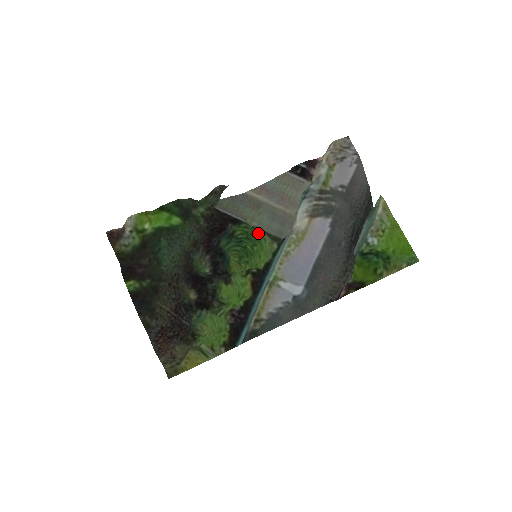
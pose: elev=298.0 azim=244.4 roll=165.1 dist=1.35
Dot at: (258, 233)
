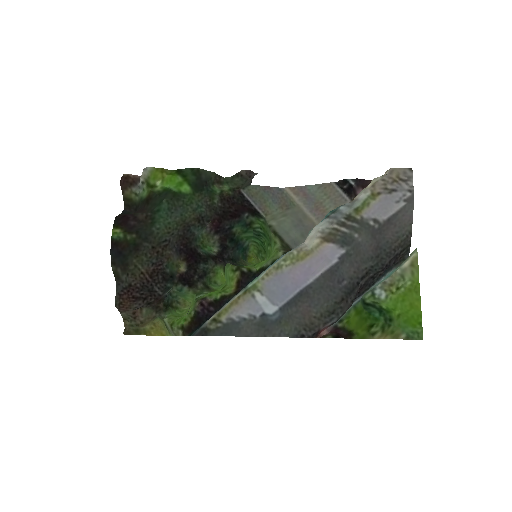
Dot at: (272, 234)
